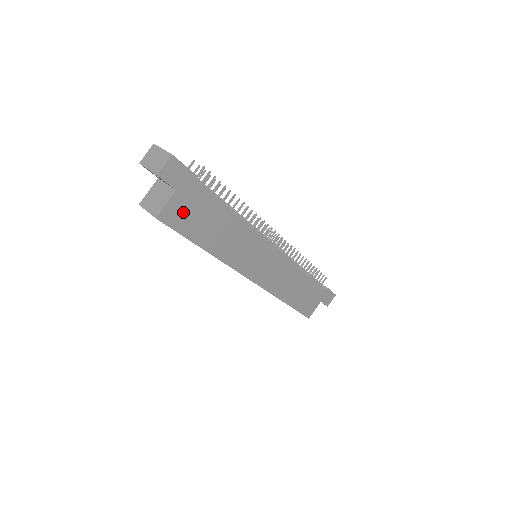
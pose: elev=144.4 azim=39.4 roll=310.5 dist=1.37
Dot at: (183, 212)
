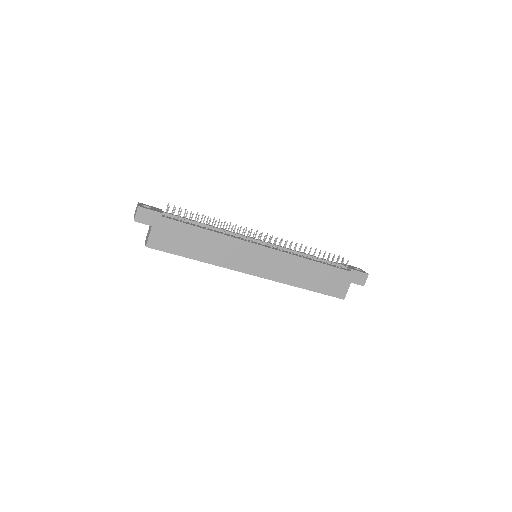
Dot at: (164, 238)
